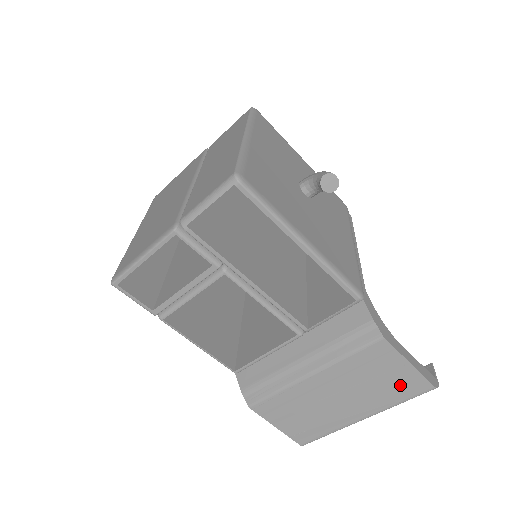
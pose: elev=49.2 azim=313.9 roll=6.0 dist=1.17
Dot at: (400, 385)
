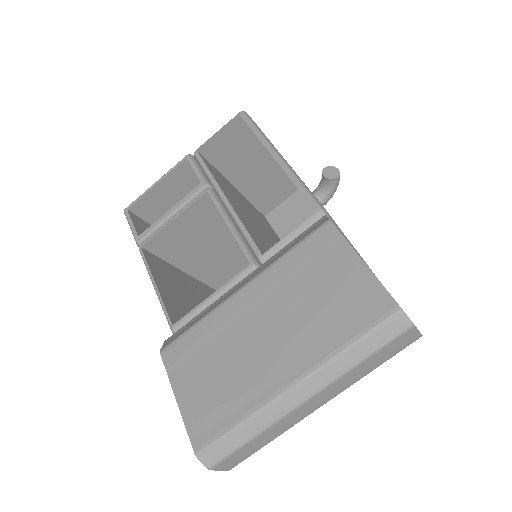
Dot at: (348, 303)
